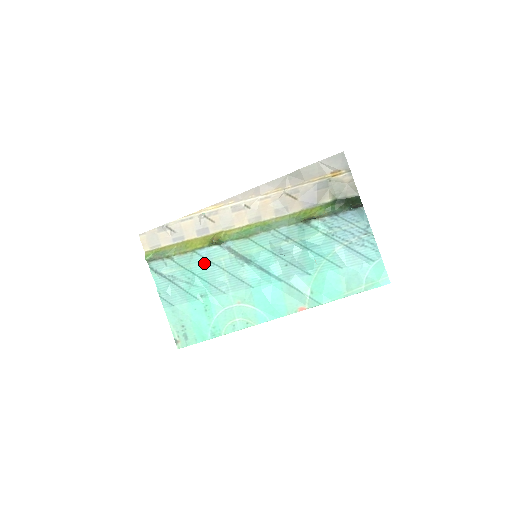
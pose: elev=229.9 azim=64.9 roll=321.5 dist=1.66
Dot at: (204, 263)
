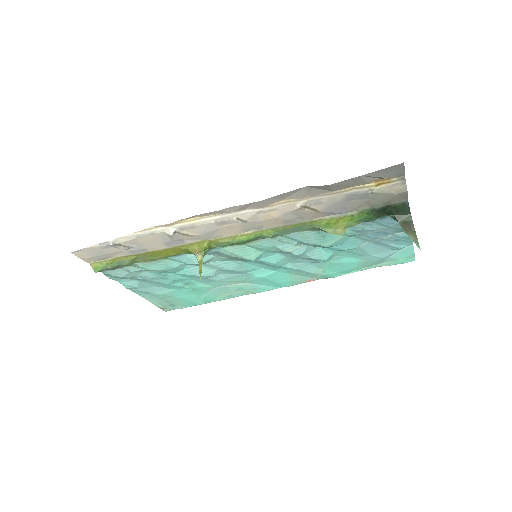
Dot at: (183, 265)
